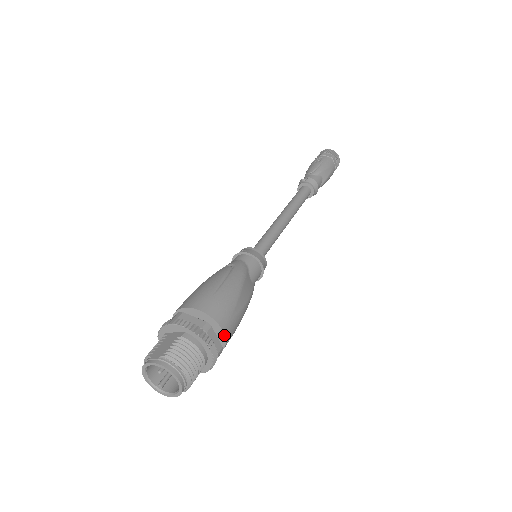
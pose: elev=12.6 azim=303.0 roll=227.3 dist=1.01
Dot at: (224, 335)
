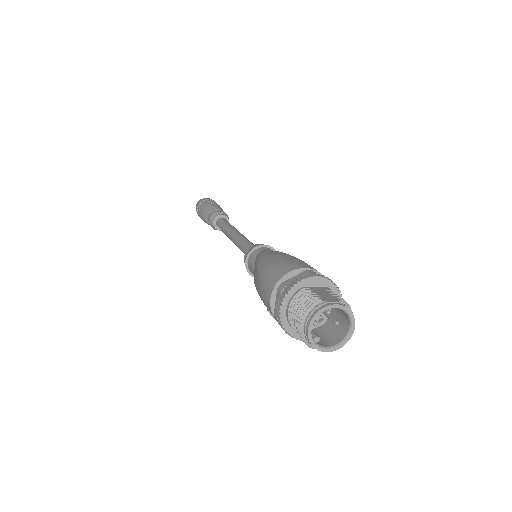
Dot at: occluded
